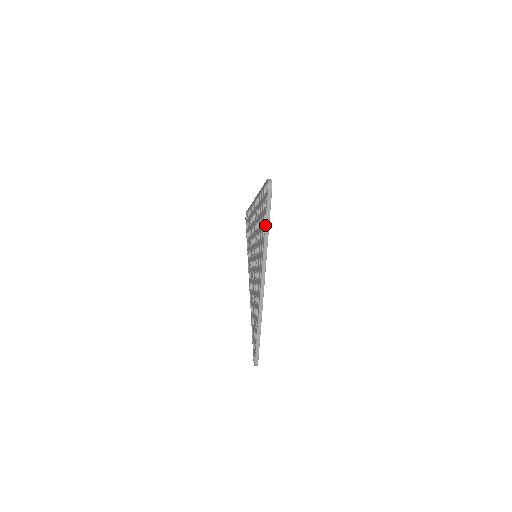
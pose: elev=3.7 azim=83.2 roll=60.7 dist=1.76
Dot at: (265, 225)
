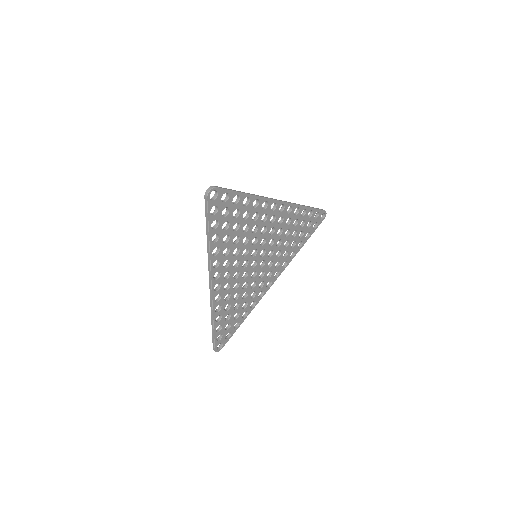
Dot at: (206, 229)
